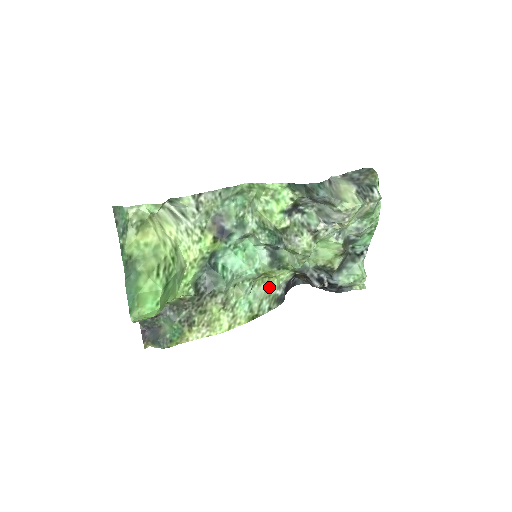
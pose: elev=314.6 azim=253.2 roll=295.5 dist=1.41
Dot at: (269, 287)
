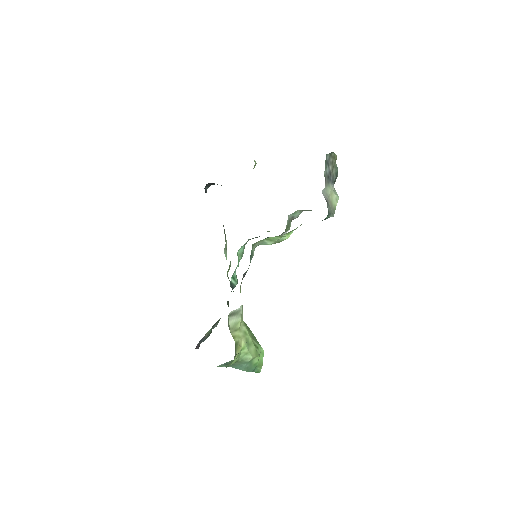
Dot at: occluded
